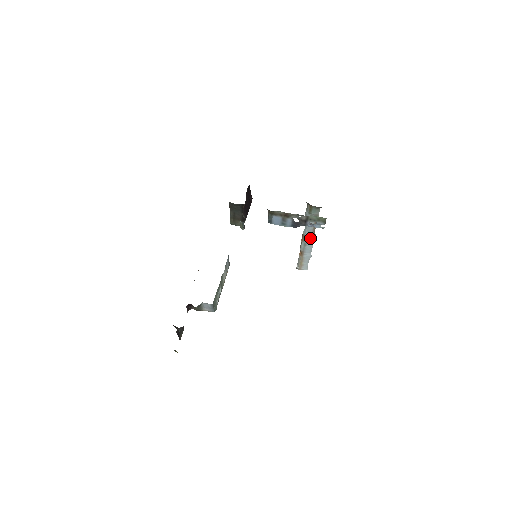
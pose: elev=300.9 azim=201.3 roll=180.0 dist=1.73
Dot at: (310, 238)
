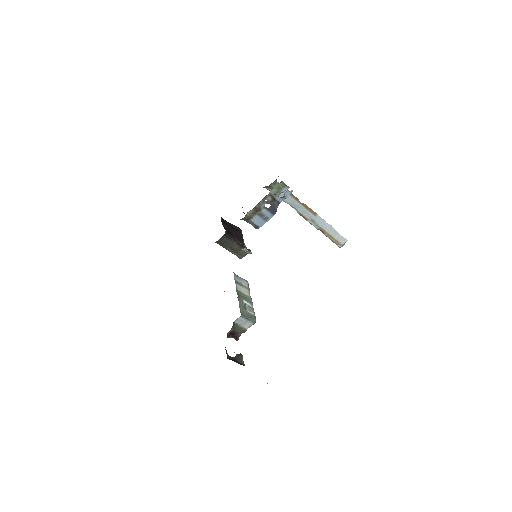
Dot at: (308, 212)
